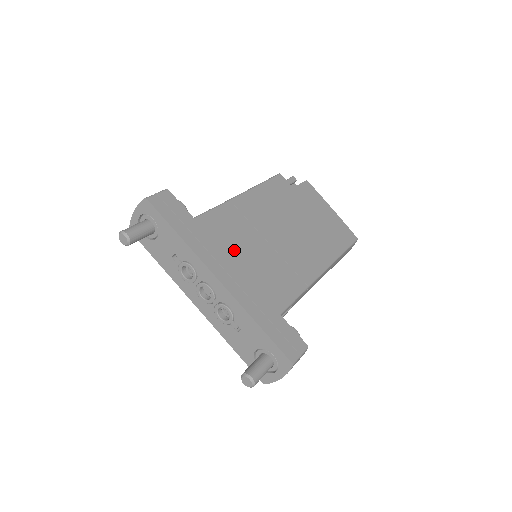
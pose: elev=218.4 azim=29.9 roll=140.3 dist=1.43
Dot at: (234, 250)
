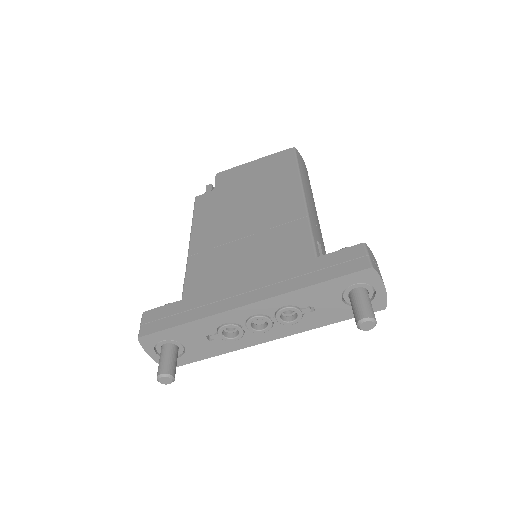
Dot at: (232, 275)
